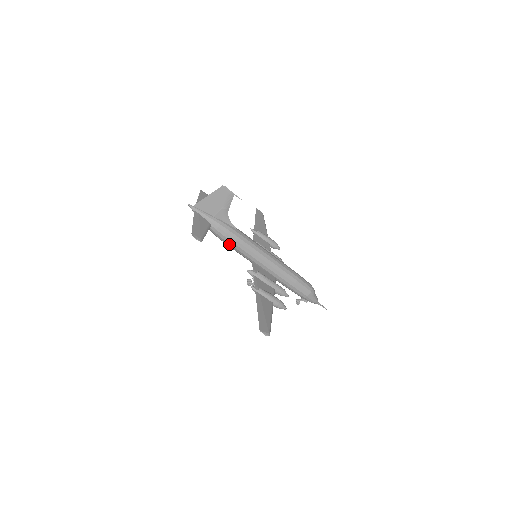
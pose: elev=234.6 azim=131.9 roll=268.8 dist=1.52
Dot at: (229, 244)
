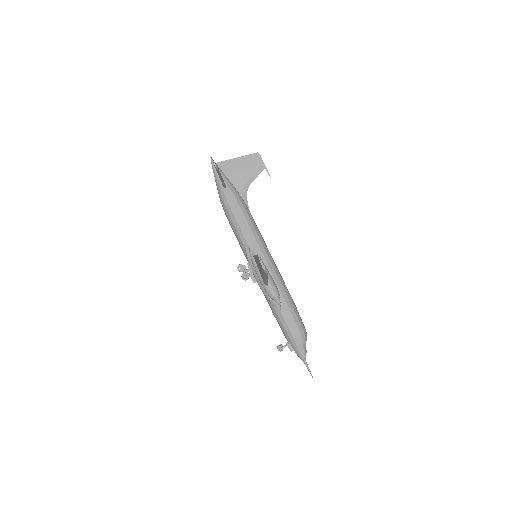
Dot at: (235, 220)
